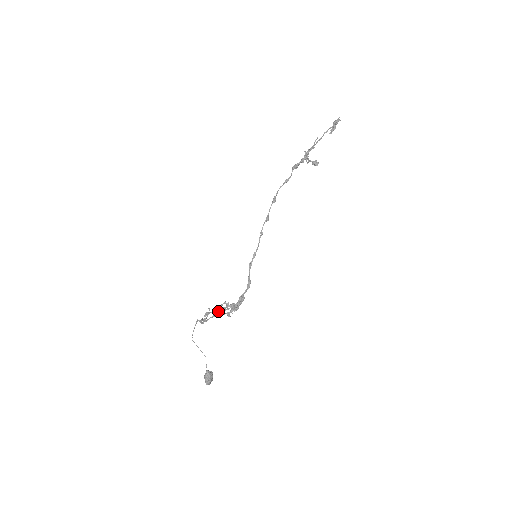
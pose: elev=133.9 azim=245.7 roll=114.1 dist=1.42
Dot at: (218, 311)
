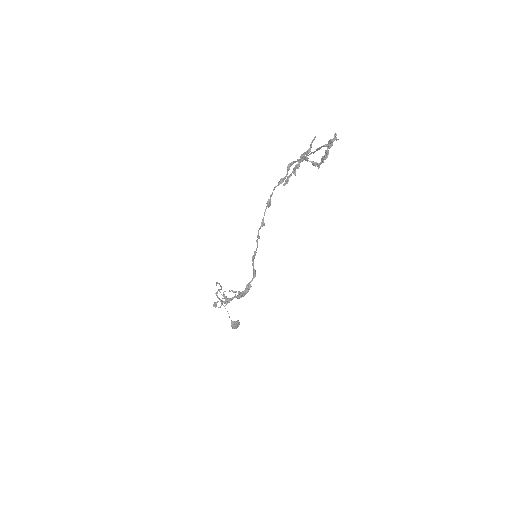
Dot at: (225, 302)
